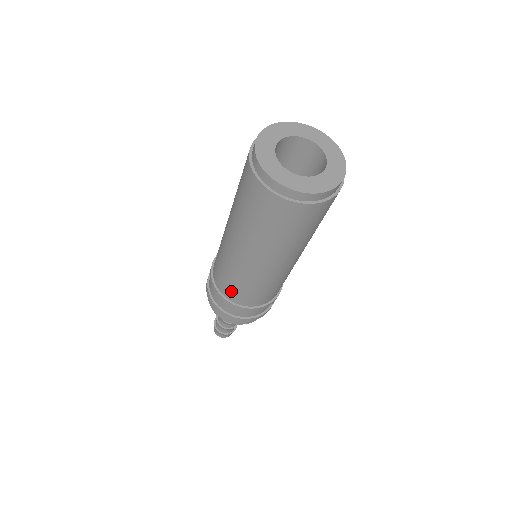
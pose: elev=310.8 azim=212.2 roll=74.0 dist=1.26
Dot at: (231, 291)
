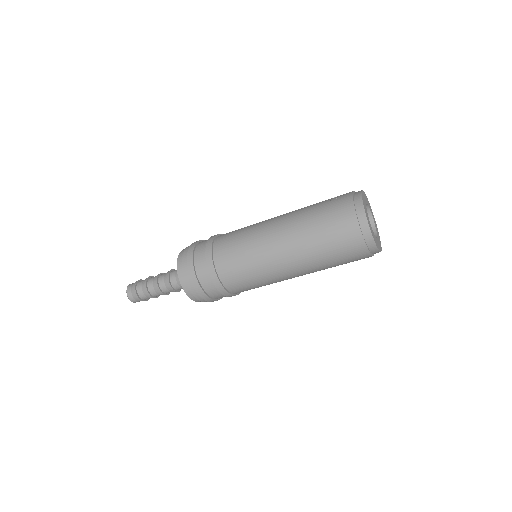
Dot at: (228, 263)
